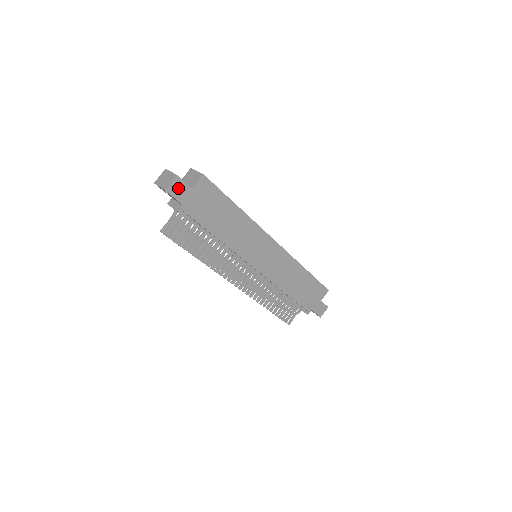
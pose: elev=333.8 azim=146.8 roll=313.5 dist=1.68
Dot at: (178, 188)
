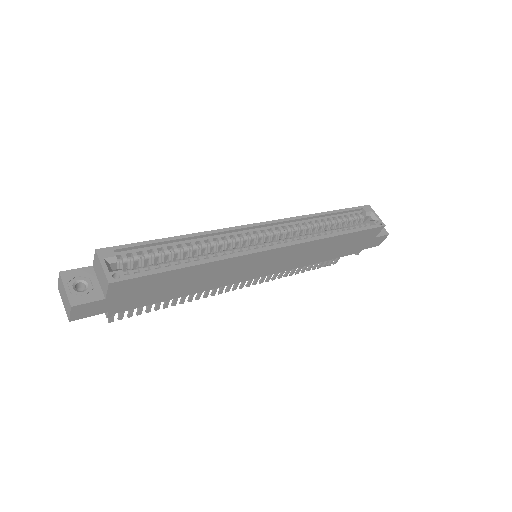
Dot at: (85, 310)
